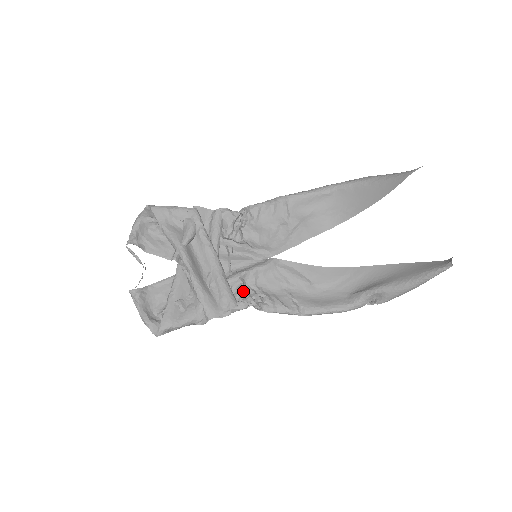
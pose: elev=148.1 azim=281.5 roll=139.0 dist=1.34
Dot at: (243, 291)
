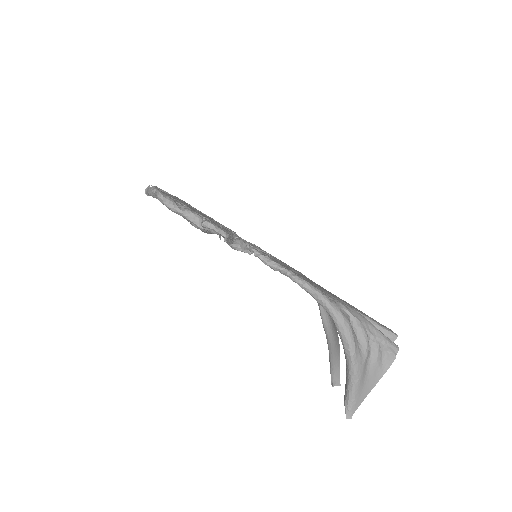
Dot at: occluded
